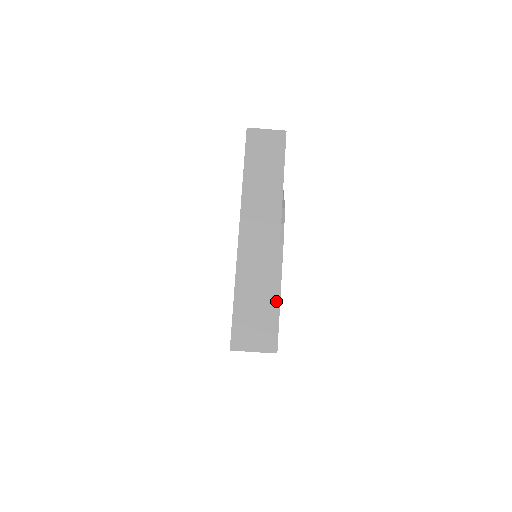
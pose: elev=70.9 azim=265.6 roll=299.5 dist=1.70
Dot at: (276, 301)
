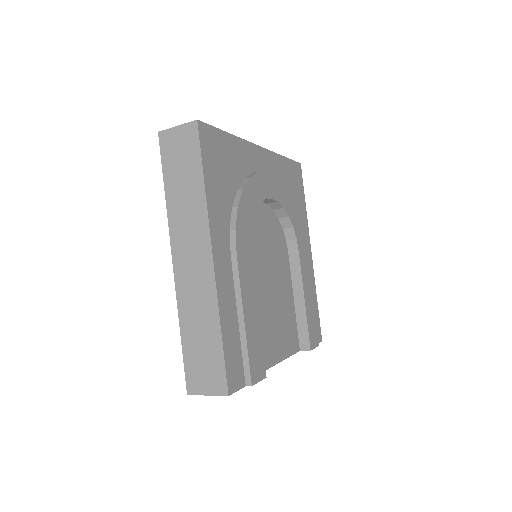
Dot at: (221, 335)
